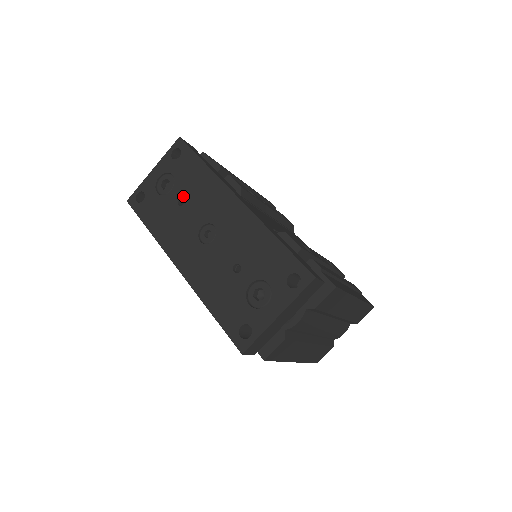
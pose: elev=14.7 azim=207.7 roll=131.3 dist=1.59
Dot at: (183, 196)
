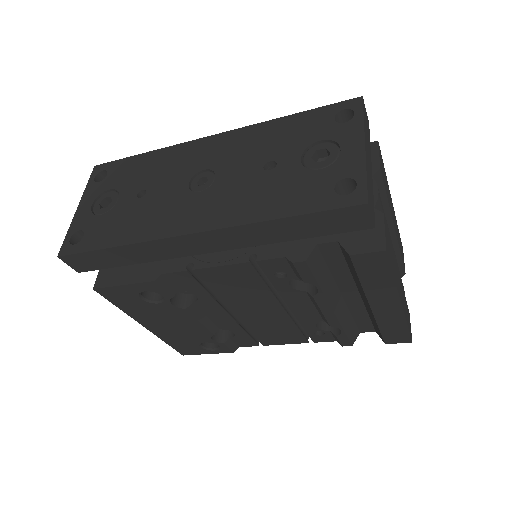
Dot at: (140, 188)
